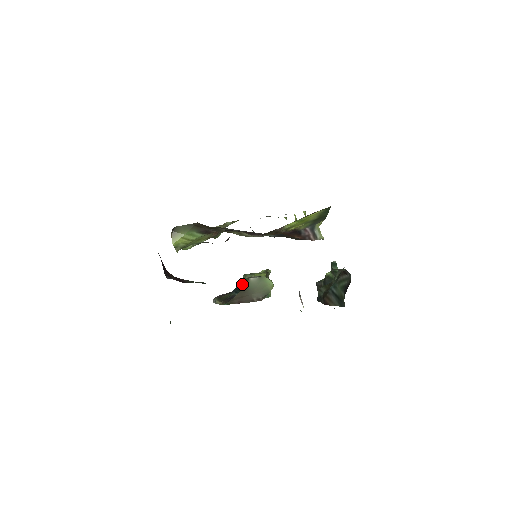
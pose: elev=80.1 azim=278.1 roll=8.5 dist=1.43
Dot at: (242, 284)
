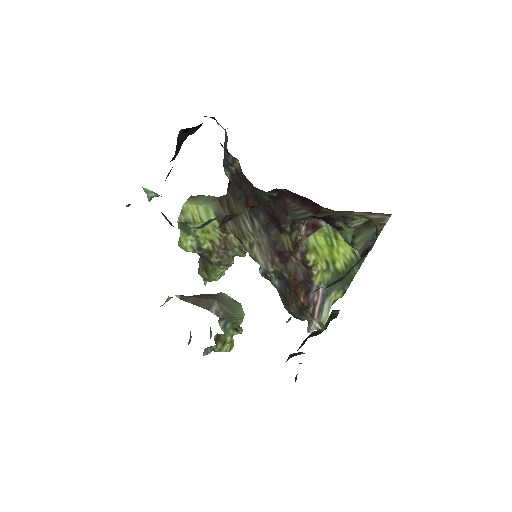
Dot at: occluded
